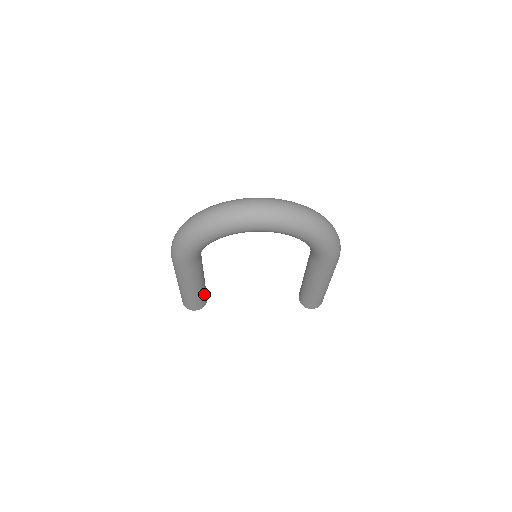
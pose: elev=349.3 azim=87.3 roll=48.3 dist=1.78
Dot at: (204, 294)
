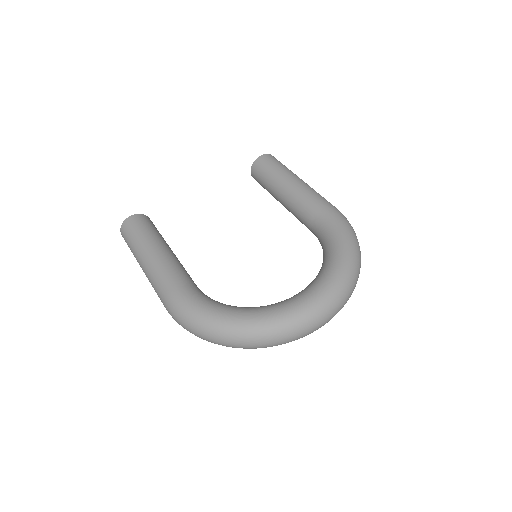
Dot at: occluded
